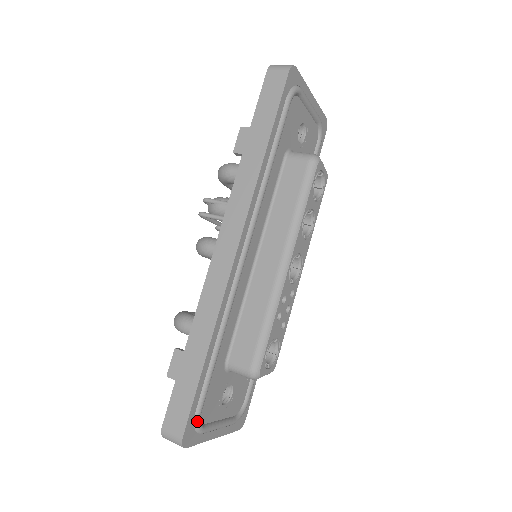
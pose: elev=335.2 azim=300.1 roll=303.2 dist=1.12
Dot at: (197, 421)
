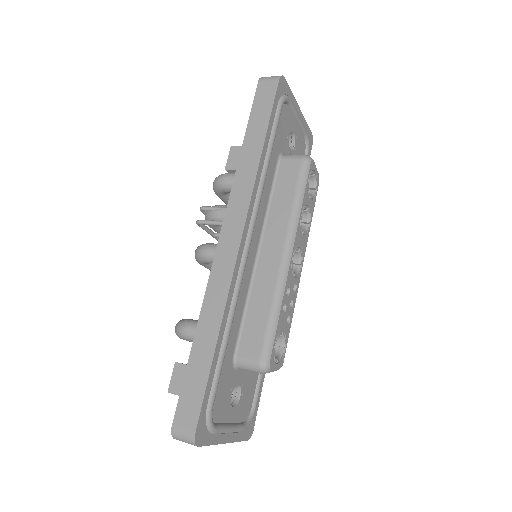
Dot at: (209, 417)
